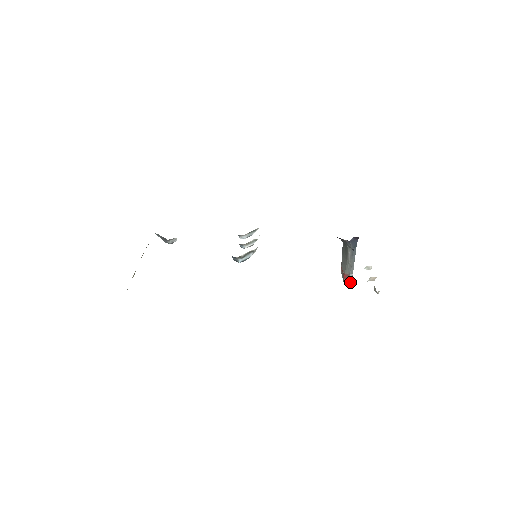
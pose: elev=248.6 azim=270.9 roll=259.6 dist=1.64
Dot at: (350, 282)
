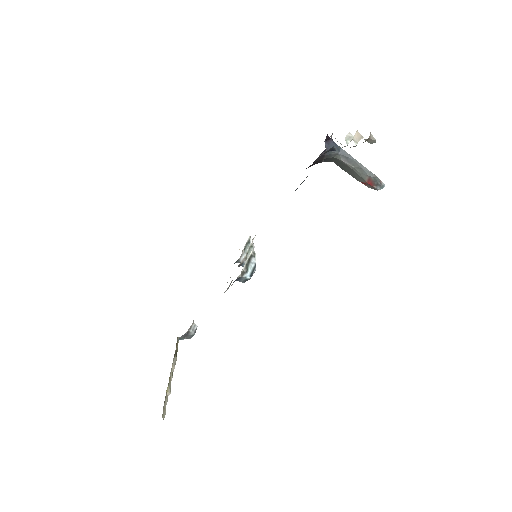
Dot at: (380, 182)
